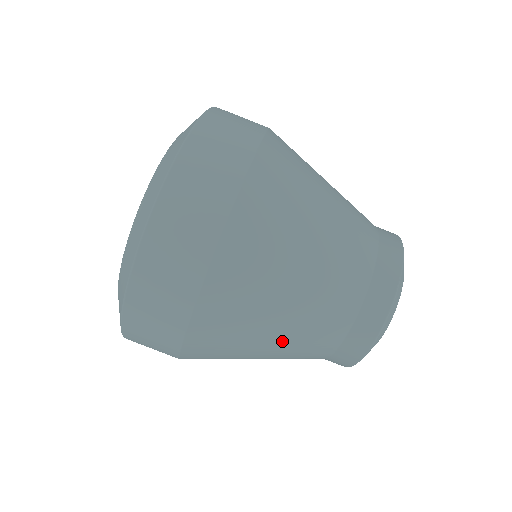
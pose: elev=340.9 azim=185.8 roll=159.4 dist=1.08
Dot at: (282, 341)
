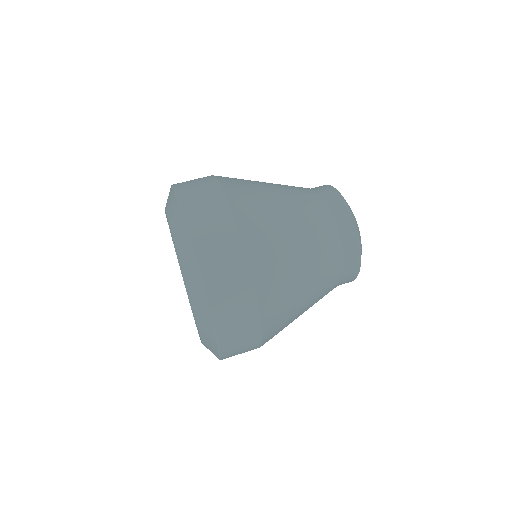
Dot at: occluded
